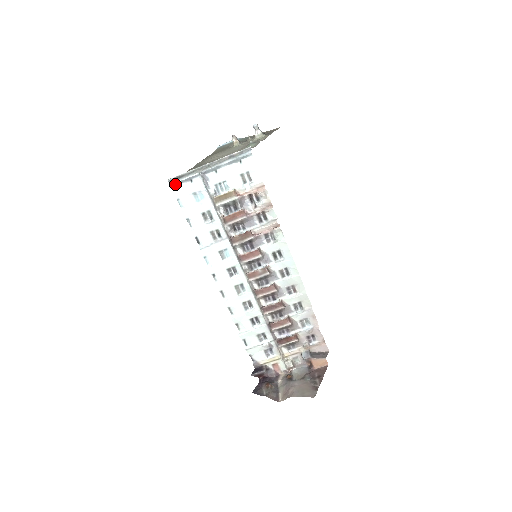
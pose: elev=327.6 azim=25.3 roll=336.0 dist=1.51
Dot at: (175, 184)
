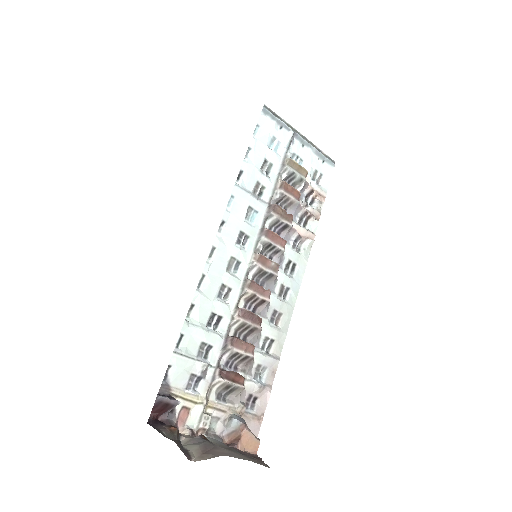
Dot at: (268, 113)
